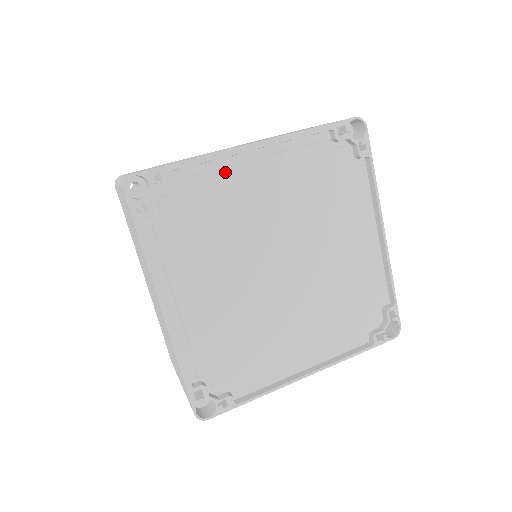
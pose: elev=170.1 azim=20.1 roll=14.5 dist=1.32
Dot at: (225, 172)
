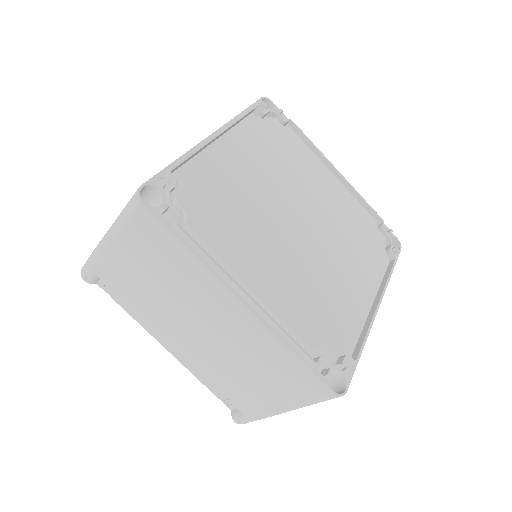
Dot at: (314, 156)
